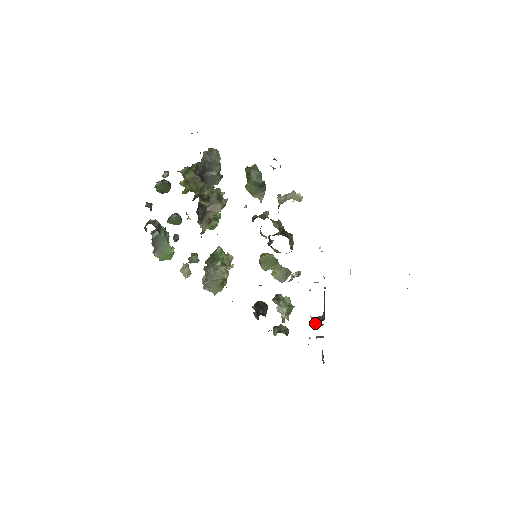
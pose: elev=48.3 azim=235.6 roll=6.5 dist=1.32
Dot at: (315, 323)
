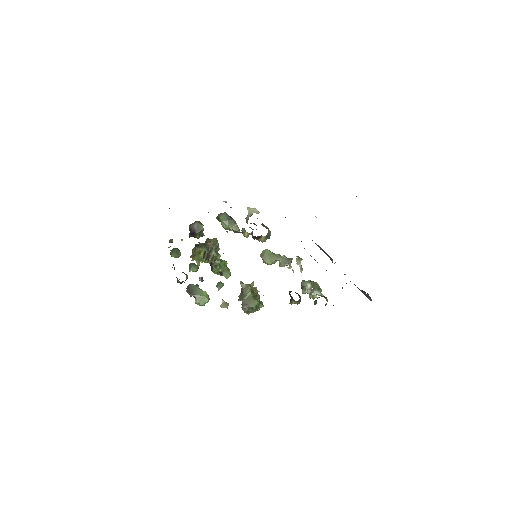
Dot at: occluded
